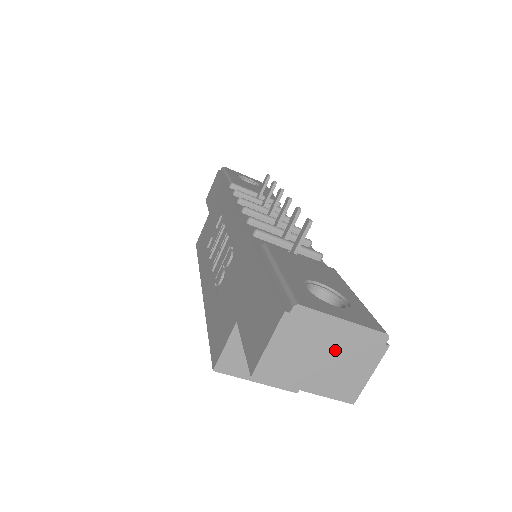
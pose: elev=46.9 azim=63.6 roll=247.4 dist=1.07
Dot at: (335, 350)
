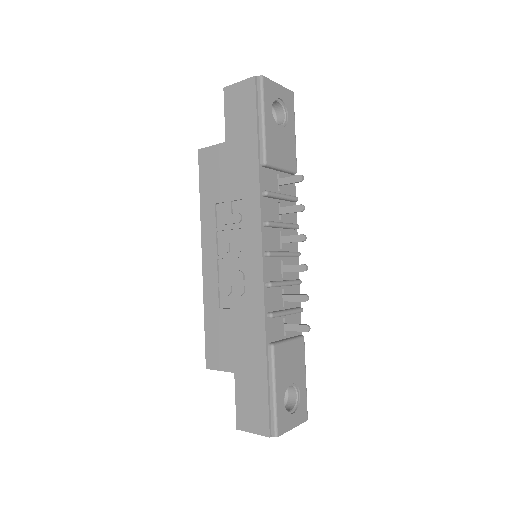
Dot at: occluded
